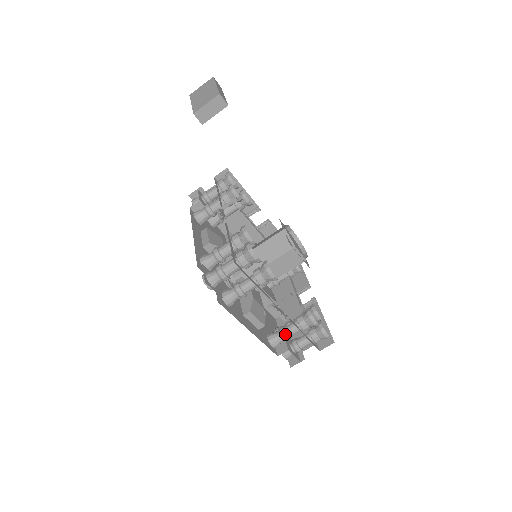
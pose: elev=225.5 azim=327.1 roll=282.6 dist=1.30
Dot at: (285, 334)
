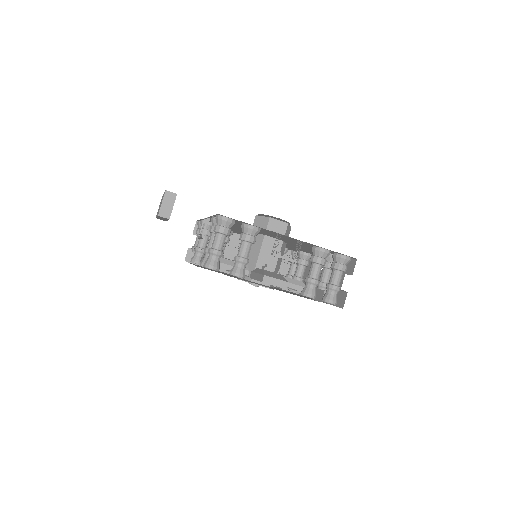
Dot at: (310, 279)
